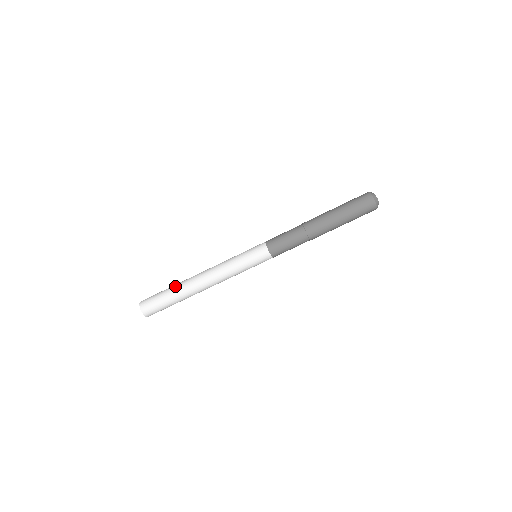
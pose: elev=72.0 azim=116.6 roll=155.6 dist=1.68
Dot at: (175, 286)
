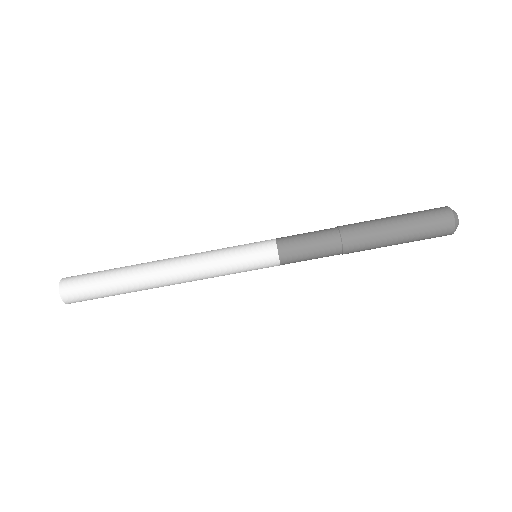
Dot at: (121, 276)
